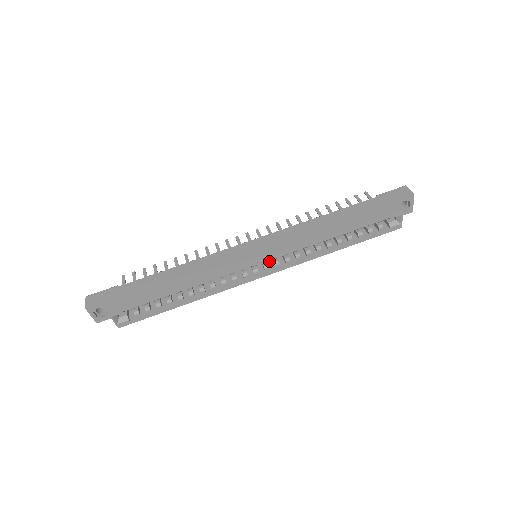
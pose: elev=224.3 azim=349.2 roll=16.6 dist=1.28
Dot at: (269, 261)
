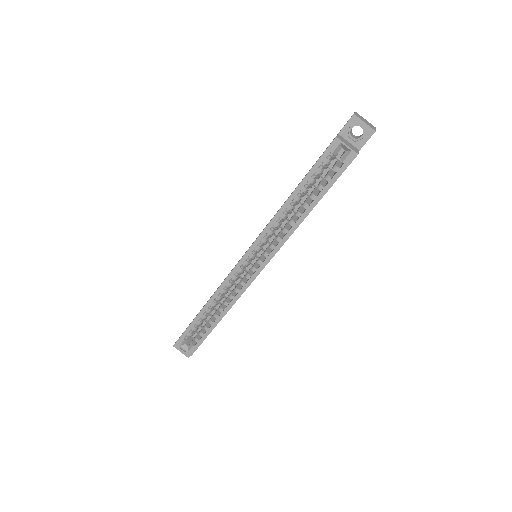
Dot at: occluded
